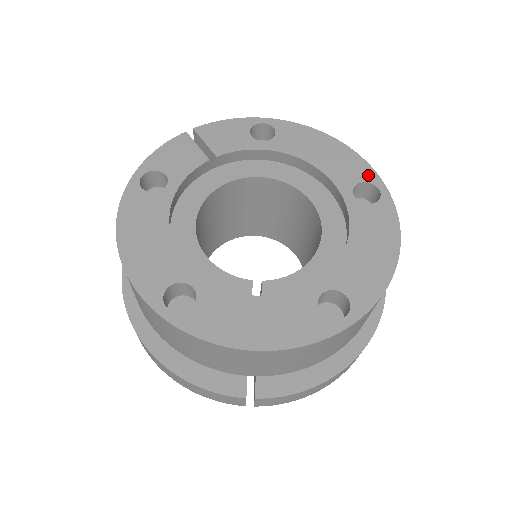
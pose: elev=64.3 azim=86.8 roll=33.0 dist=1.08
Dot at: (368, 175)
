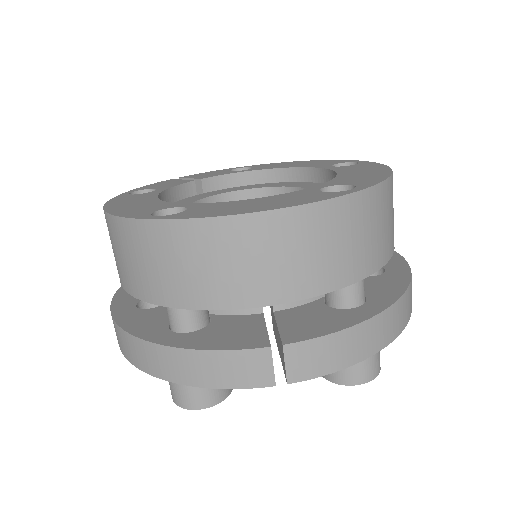
Dot at: (342, 161)
